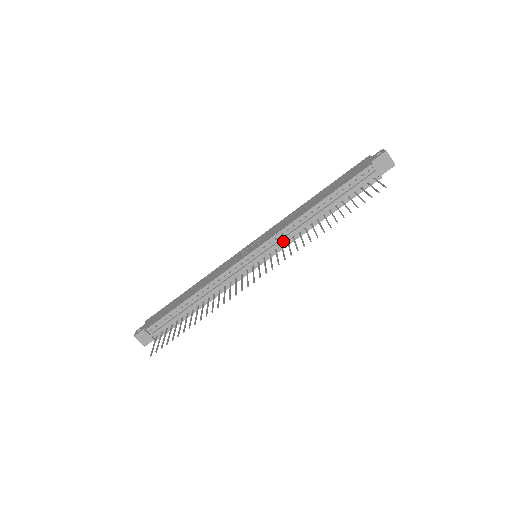
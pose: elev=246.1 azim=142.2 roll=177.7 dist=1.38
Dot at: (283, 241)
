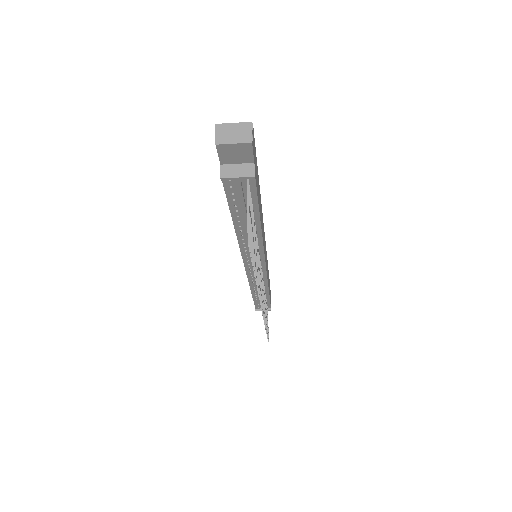
Dot at: occluded
